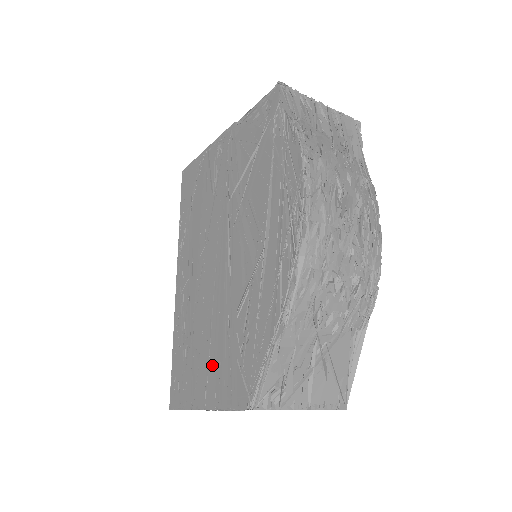
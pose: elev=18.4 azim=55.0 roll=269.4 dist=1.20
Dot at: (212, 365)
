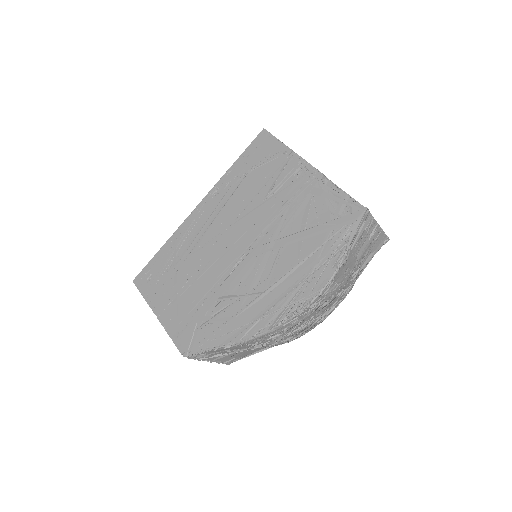
Dot at: (180, 302)
